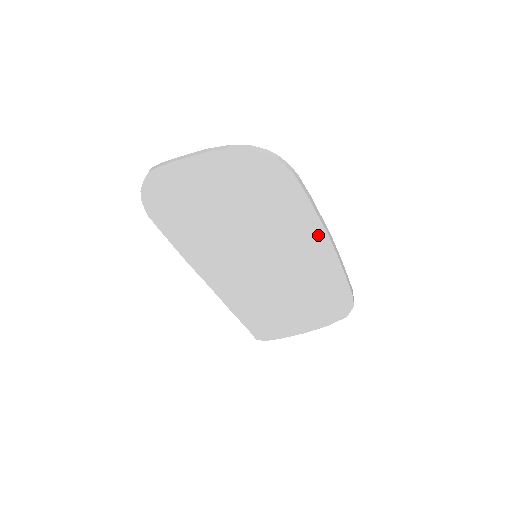
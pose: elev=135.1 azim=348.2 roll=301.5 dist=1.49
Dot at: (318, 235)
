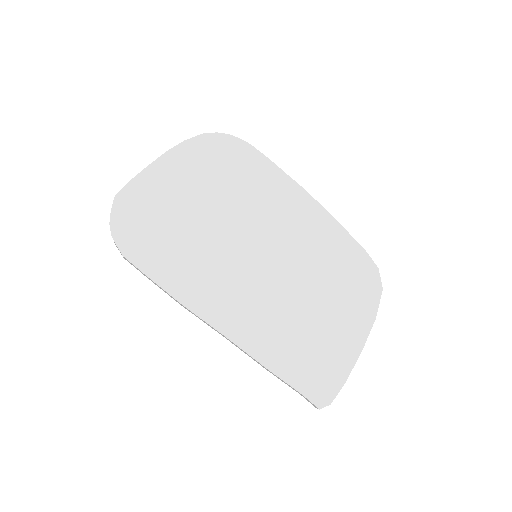
Dot at: (297, 194)
